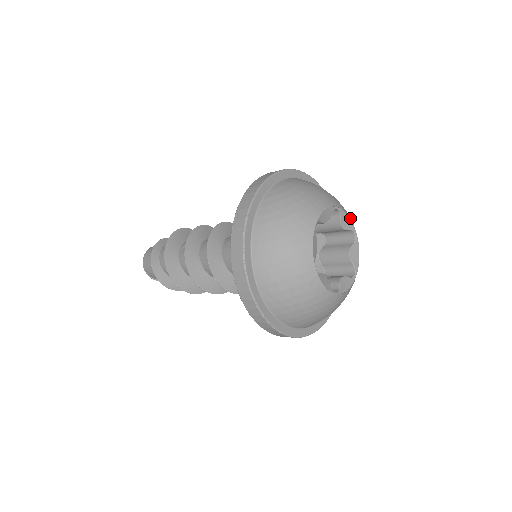
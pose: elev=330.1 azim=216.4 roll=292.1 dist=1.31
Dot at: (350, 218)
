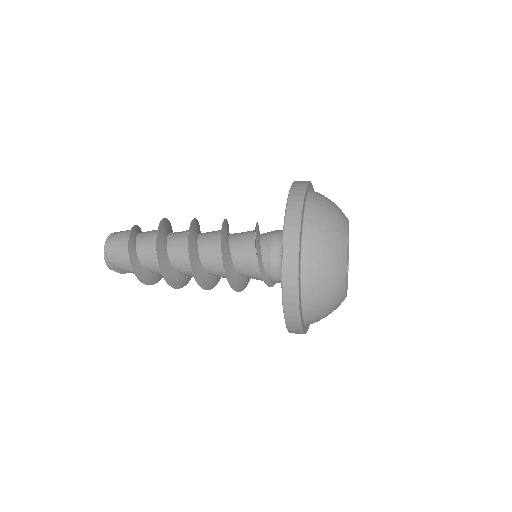
Dot at: occluded
